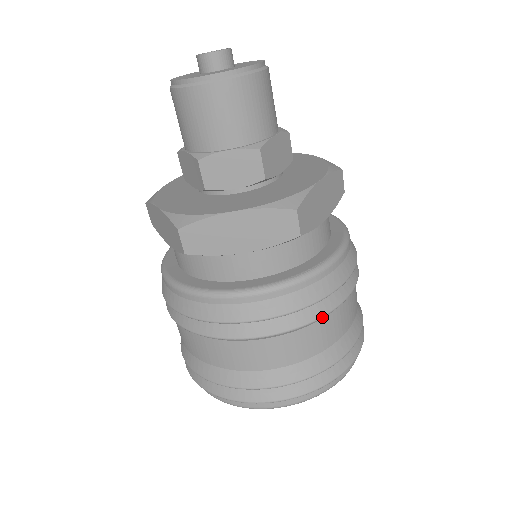
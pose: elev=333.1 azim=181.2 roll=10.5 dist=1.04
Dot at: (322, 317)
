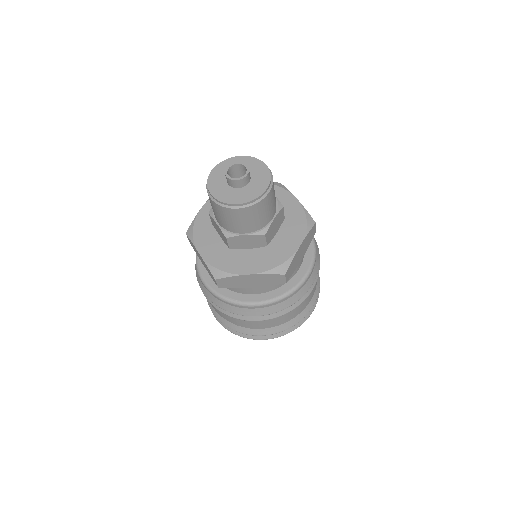
Dot at: (230, 316)
